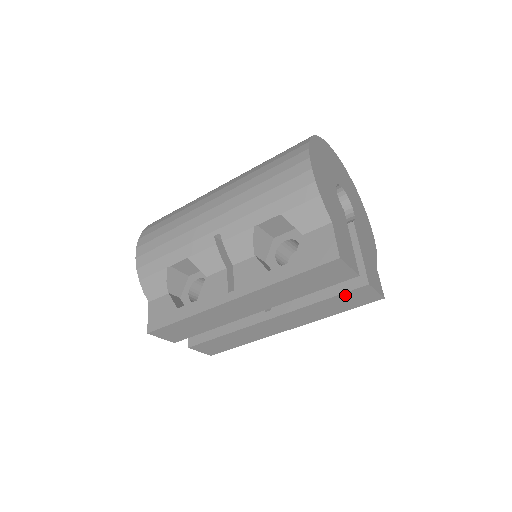
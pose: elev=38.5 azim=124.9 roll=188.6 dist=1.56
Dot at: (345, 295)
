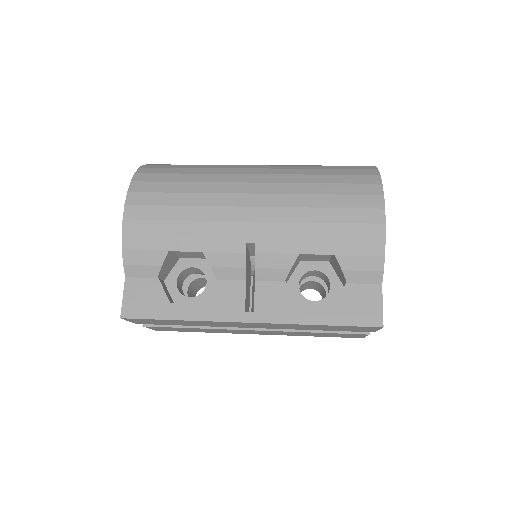
Dot at: (341, 334)
